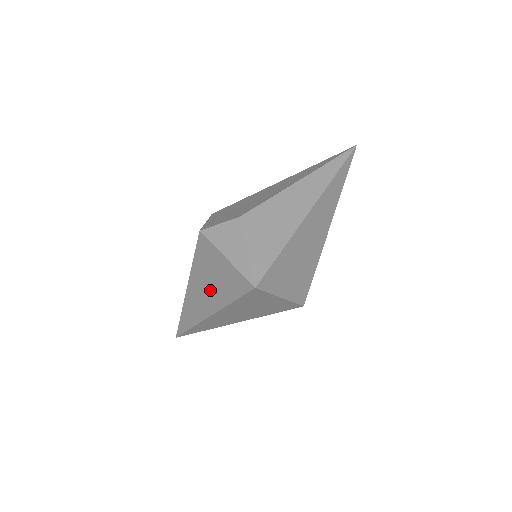
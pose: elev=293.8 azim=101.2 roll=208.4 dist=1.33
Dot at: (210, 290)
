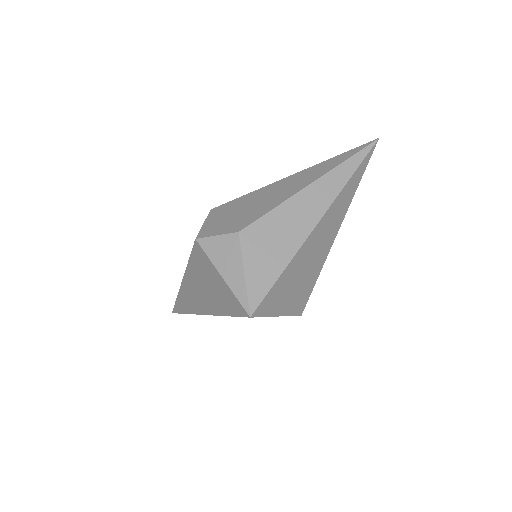
Dot at: (205, 294)
